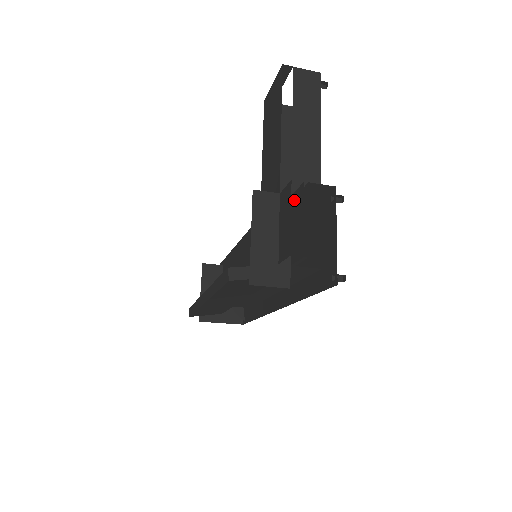
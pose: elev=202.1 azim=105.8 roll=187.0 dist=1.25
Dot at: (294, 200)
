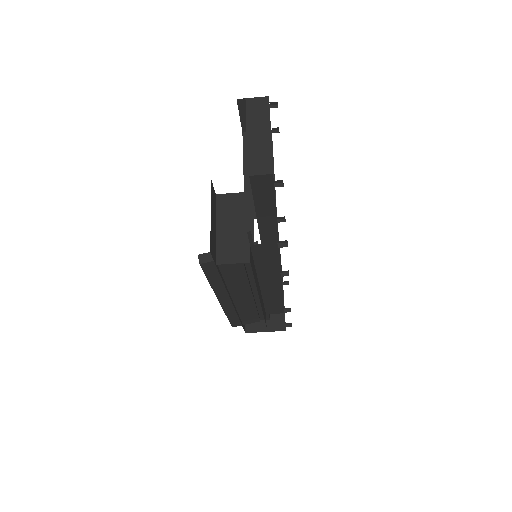
Dot at: occluded
